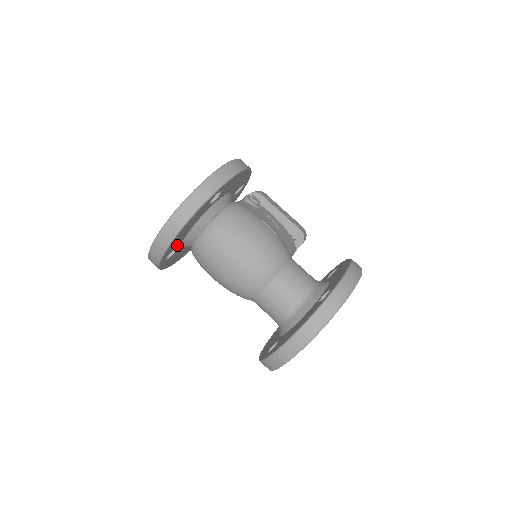
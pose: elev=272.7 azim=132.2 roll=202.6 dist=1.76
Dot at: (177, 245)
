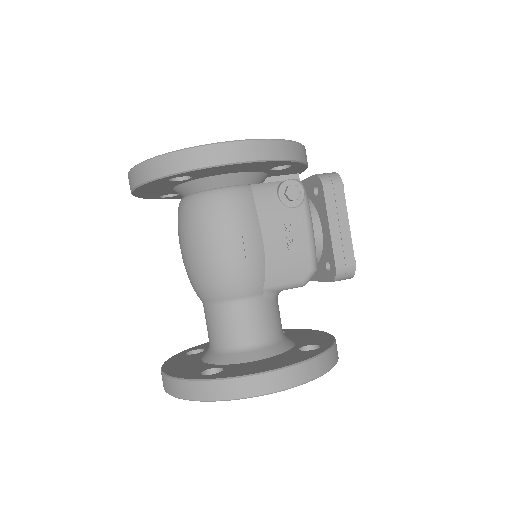
Dot at: (168, 193)
